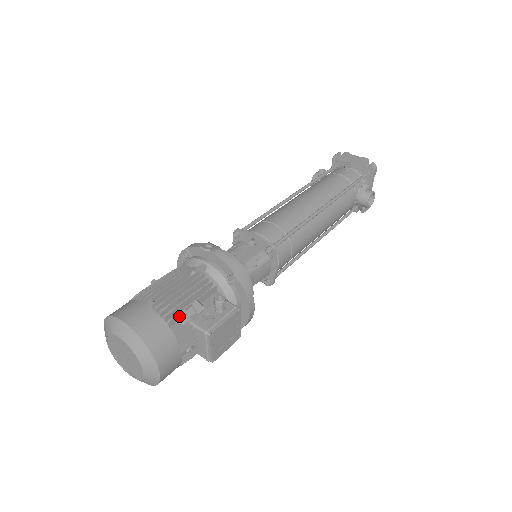
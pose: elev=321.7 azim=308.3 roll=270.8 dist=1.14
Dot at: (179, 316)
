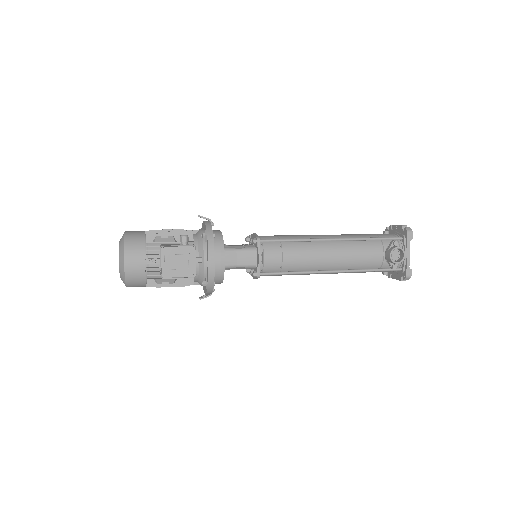
Dot at: (155, 238)
